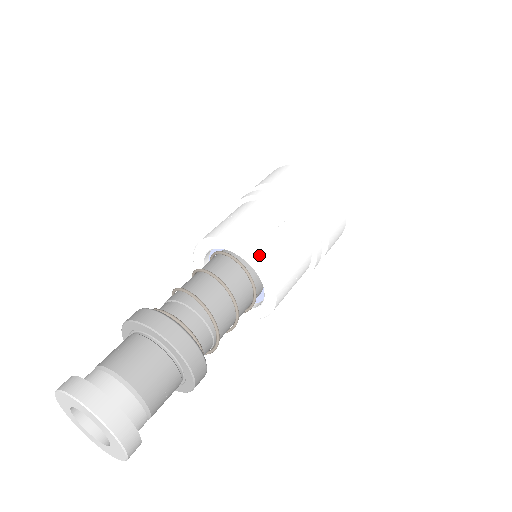
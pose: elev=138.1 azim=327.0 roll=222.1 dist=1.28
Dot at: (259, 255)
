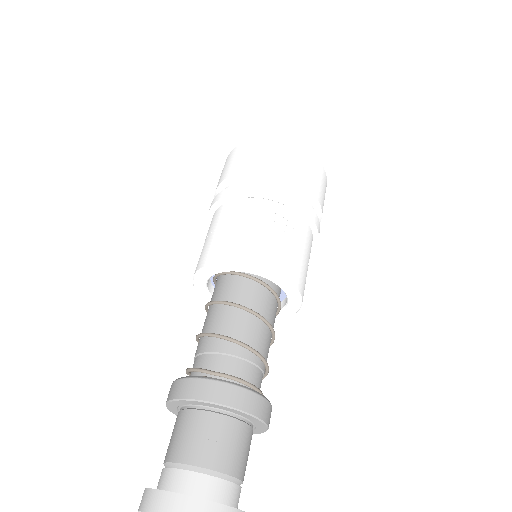
Dot at: (287, 274)
